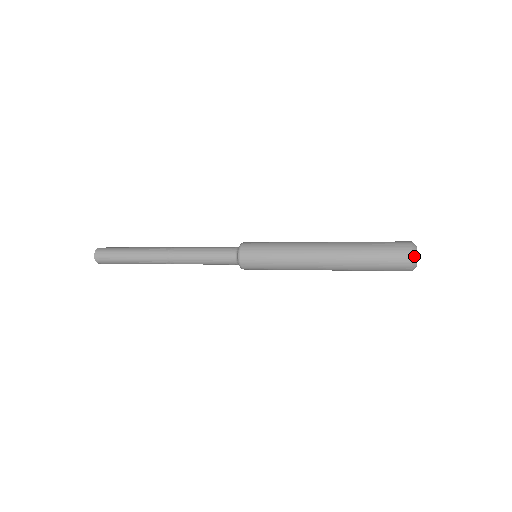
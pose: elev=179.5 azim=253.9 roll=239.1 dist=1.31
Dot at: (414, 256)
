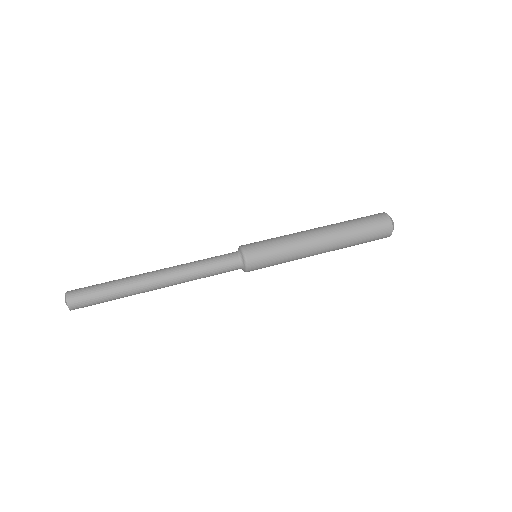
Dot at: (393, 229)
